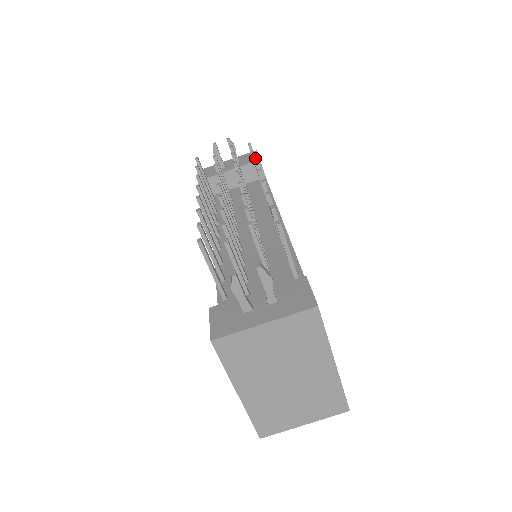
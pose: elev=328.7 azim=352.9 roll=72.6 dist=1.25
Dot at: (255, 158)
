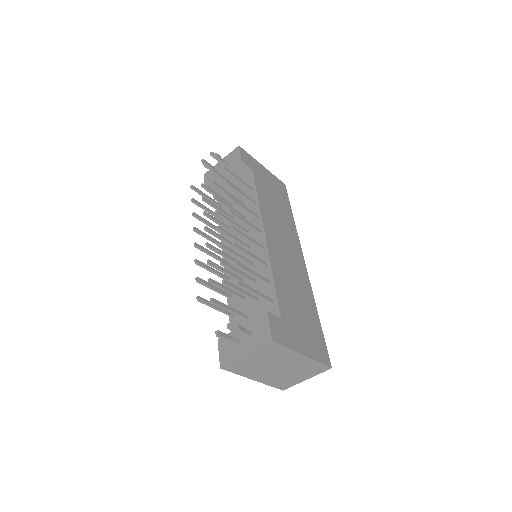
Dot at: (229, 185)
